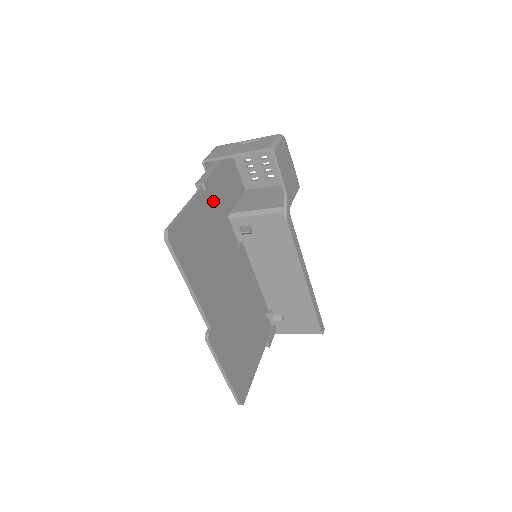
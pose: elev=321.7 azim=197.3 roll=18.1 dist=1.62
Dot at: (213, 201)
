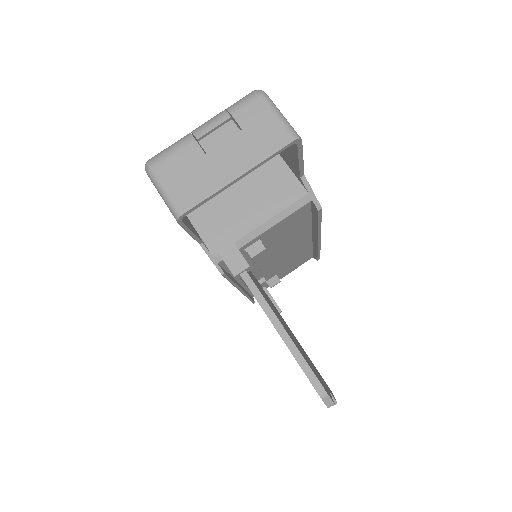
Dot at: occluded
